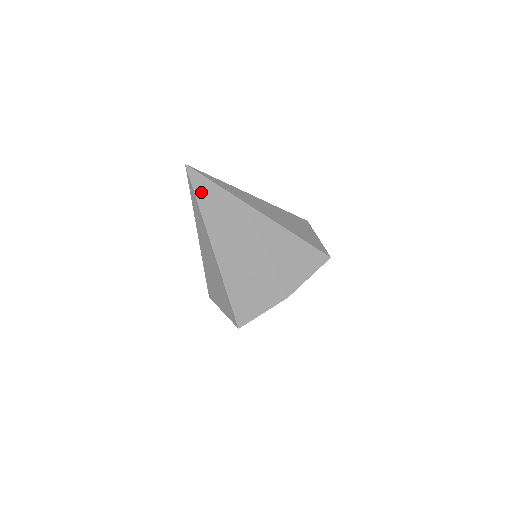
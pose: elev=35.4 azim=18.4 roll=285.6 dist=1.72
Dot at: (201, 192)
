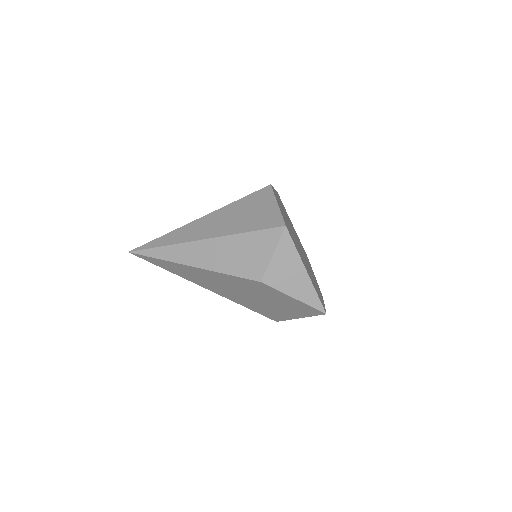
Dot at: (153, 243)
